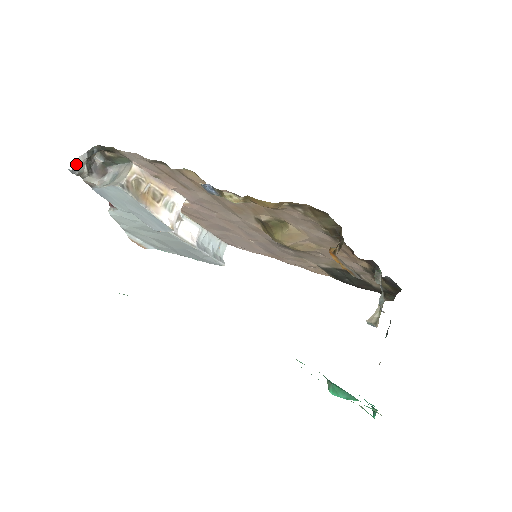
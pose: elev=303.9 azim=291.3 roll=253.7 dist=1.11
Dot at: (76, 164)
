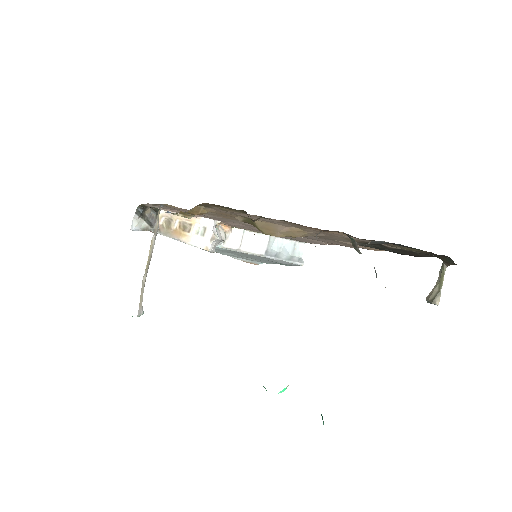
Dot at: (133, 224)
